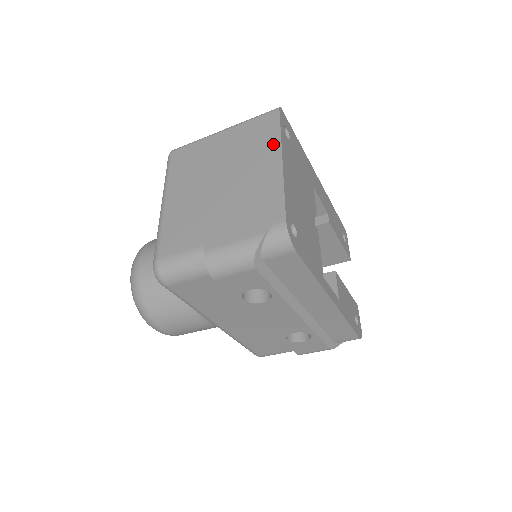
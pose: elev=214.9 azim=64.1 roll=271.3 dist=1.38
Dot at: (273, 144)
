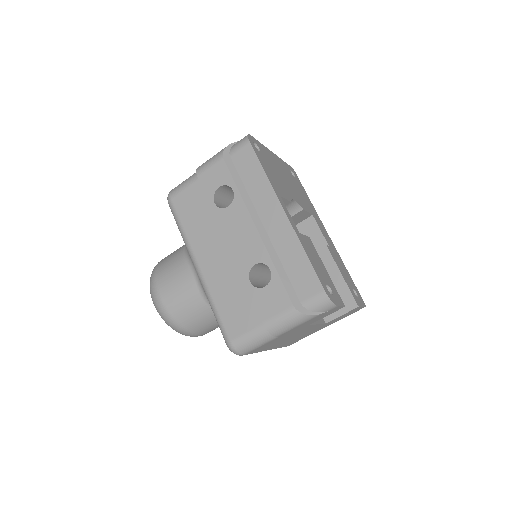
Dot at: occluded
